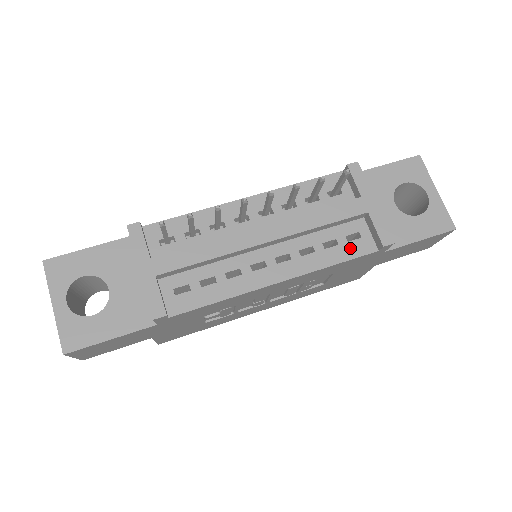
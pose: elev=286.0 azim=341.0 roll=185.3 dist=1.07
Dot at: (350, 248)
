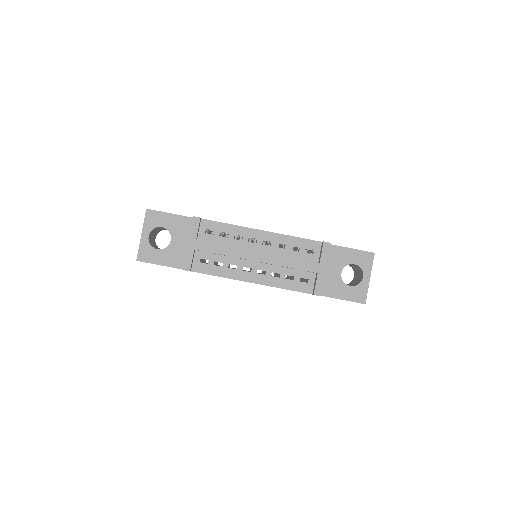
Dot at: (299, 285)
